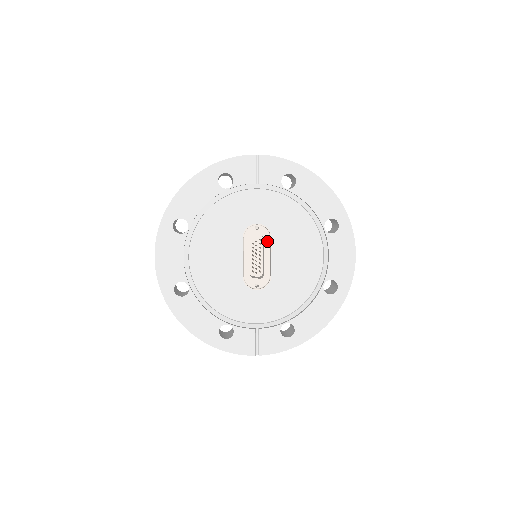
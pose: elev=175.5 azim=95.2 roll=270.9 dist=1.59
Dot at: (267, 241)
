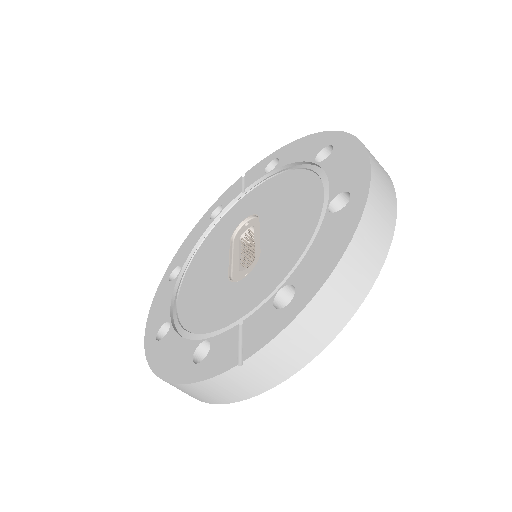
Dot at: (257, 227)
